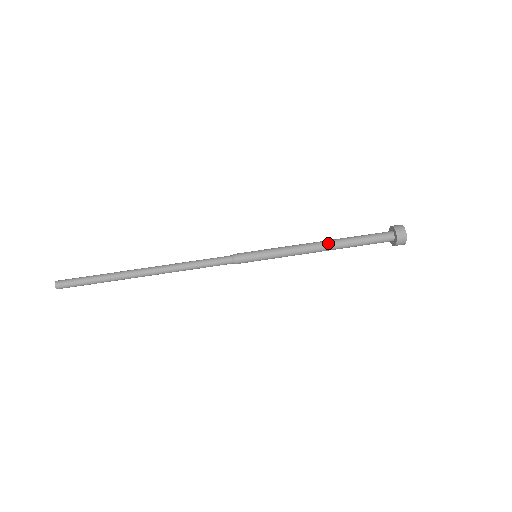
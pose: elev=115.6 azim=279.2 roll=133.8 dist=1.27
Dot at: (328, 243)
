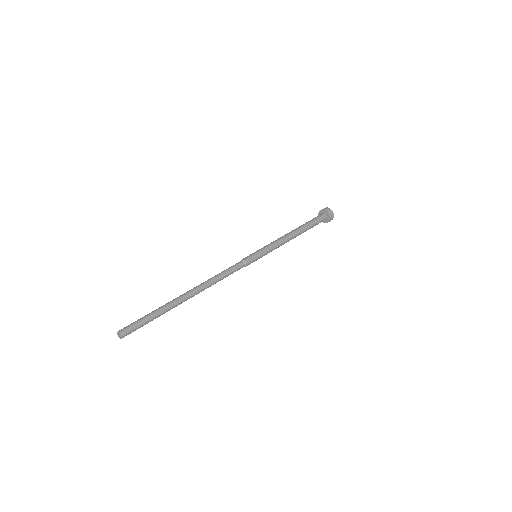
Dot at: (291, 231)
